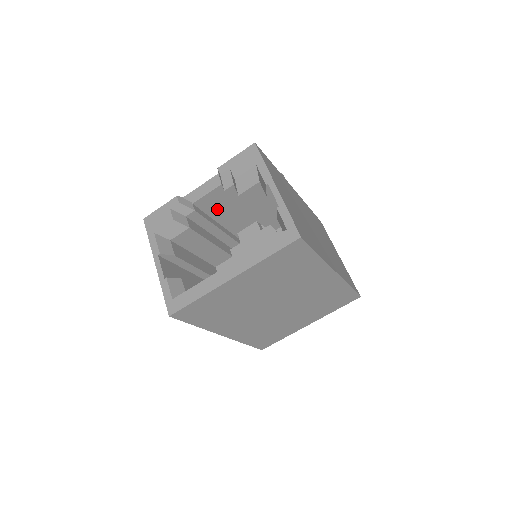
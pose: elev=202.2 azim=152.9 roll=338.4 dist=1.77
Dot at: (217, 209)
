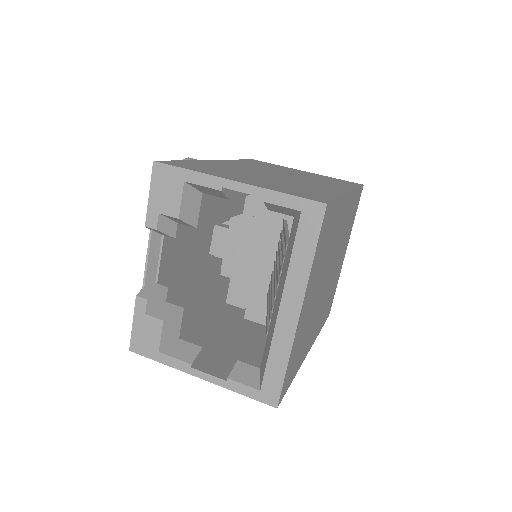
Dot at: (179, 259)
